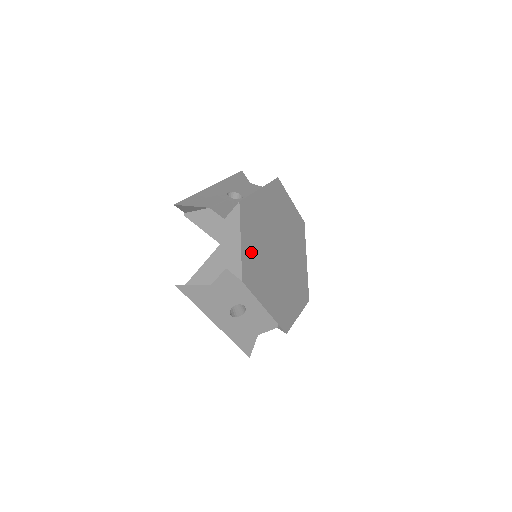
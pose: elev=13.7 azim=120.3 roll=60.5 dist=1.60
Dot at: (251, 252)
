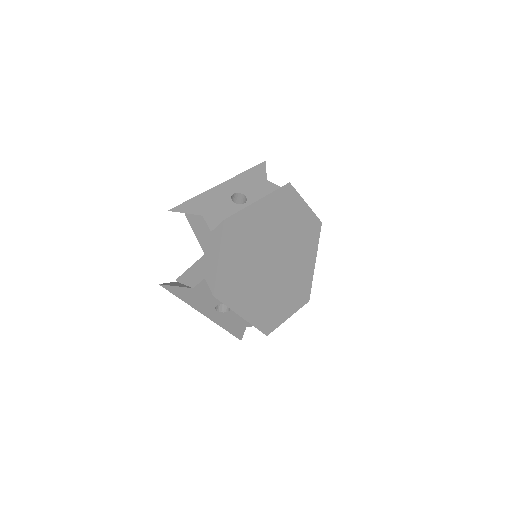
Dot at: (232, 267)
